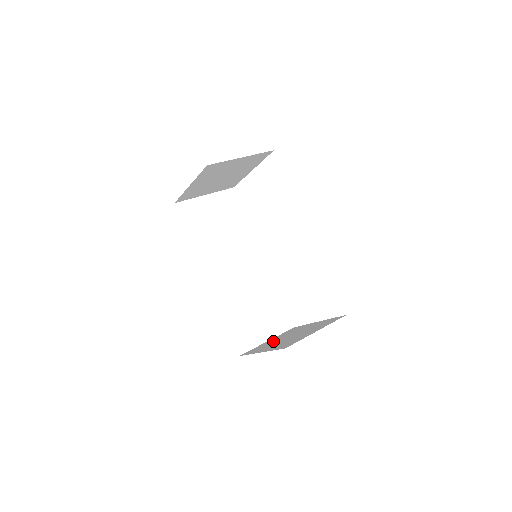
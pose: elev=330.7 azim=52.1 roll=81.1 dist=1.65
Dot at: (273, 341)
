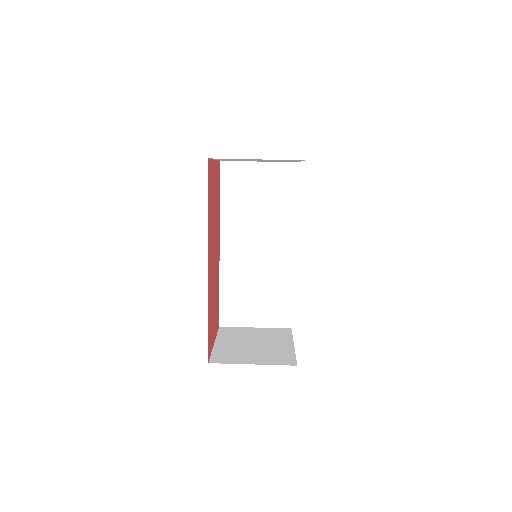
Dot at: (248, 334)
